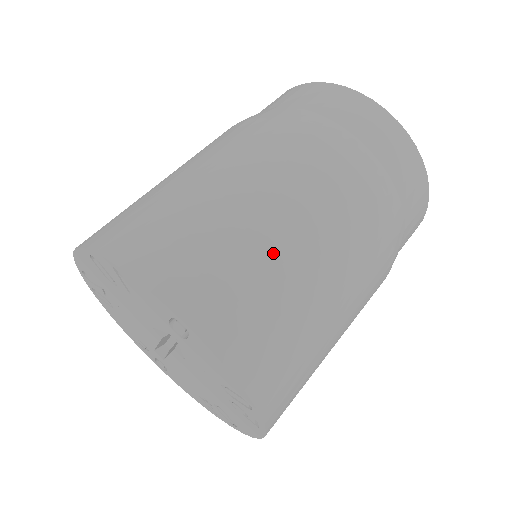
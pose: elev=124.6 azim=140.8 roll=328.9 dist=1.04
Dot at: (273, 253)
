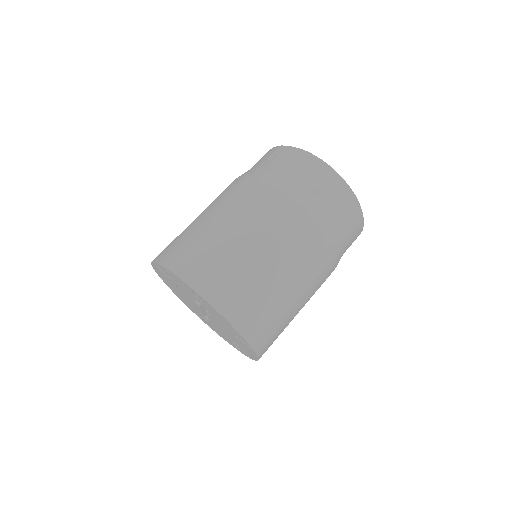
Dot at: (242, 253)
